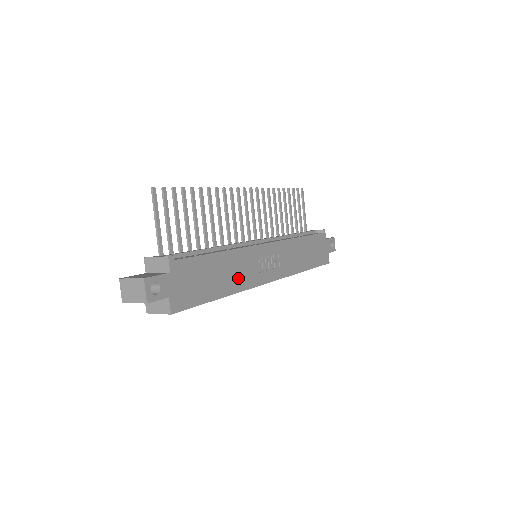
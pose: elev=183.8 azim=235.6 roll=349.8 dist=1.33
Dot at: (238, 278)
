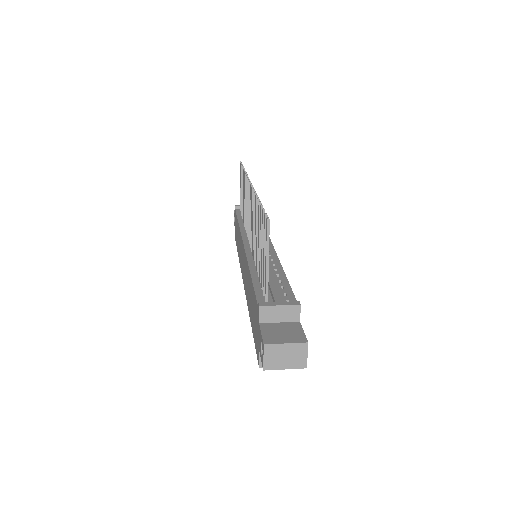
Dot at: occluded
